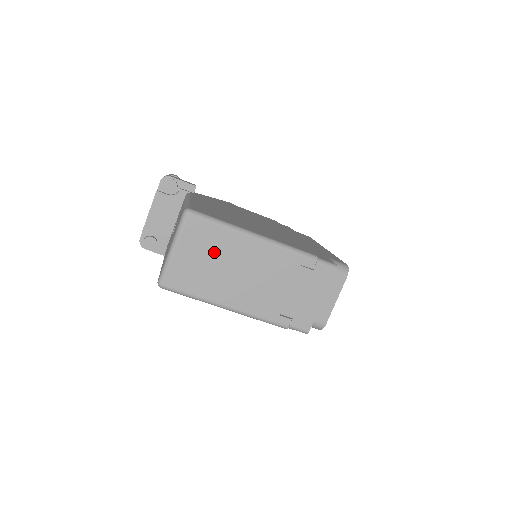
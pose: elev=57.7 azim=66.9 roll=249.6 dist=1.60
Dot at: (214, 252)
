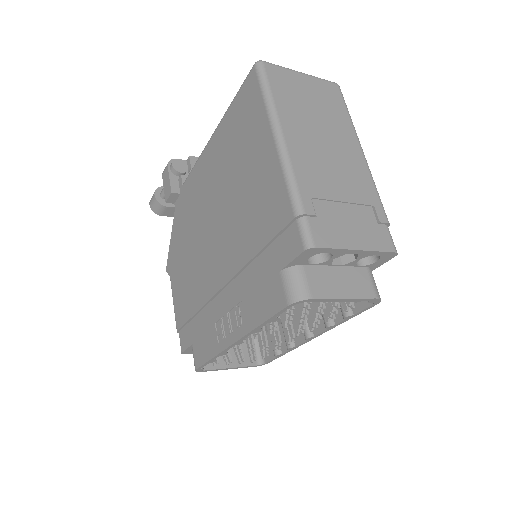
Dot at: (324, 110)
